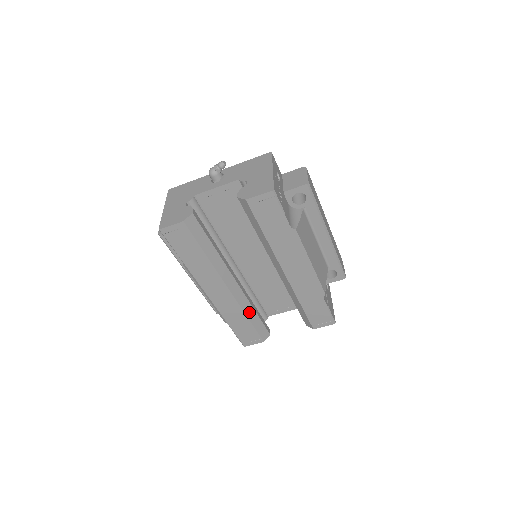
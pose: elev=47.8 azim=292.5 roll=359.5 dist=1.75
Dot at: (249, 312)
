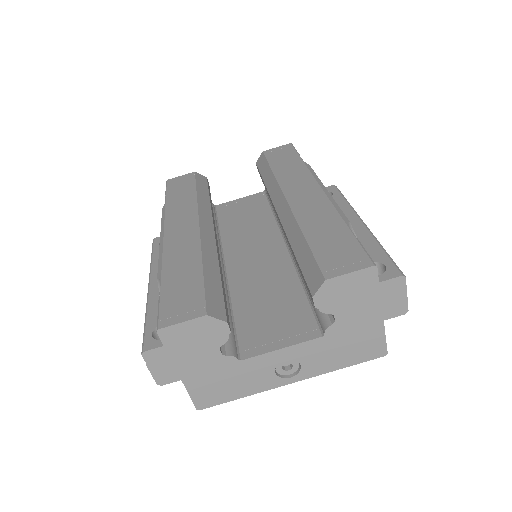
Dot at: (209, 263)
